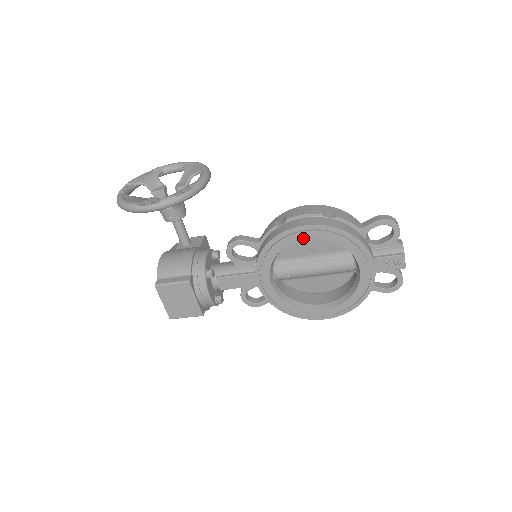
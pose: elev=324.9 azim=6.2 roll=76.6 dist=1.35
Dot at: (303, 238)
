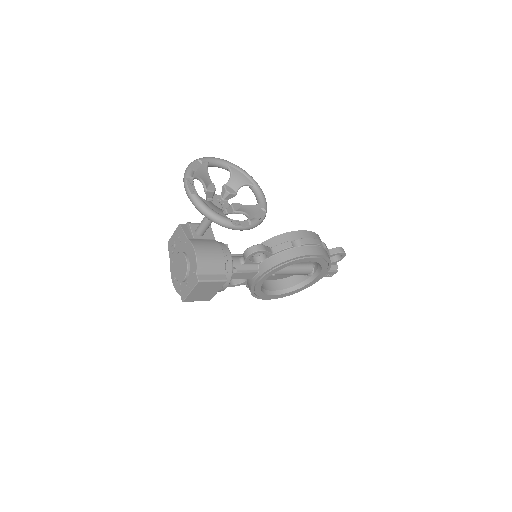
Dot at: (309, 260)
